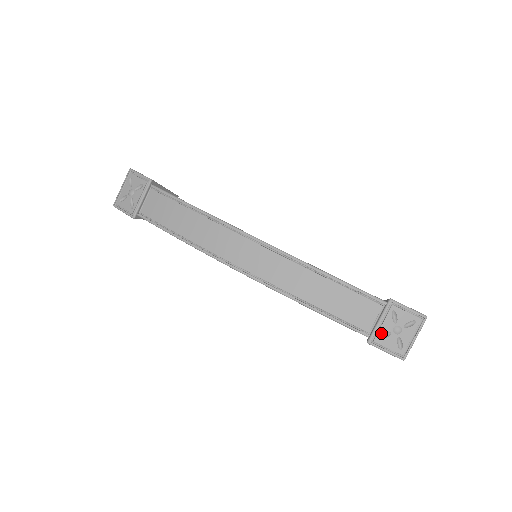
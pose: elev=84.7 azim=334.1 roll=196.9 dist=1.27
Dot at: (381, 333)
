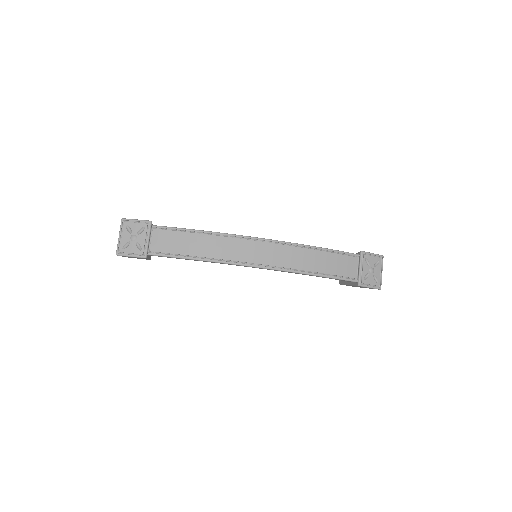
Dot at: (364, 276)
